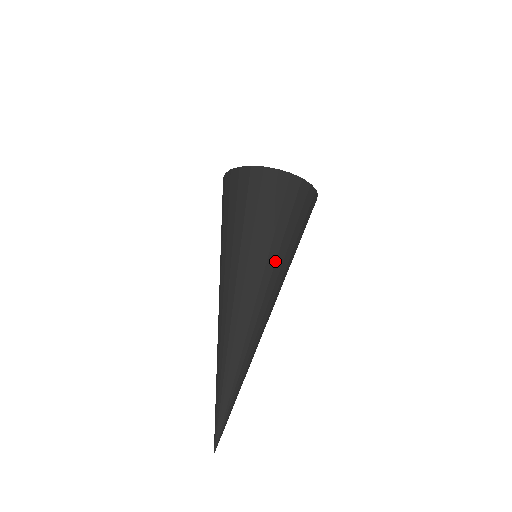
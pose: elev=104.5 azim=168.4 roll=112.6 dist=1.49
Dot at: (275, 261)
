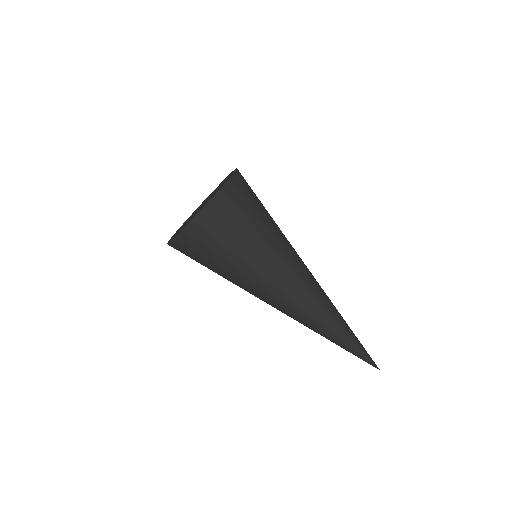
Dot at: (278, 254)
